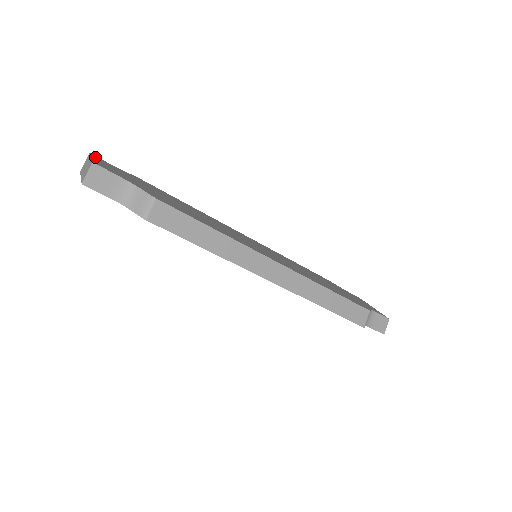
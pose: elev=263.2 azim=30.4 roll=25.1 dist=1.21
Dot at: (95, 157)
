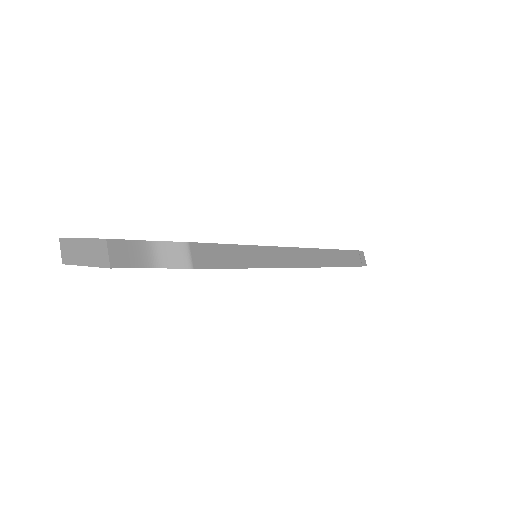
Dot at: occluded
